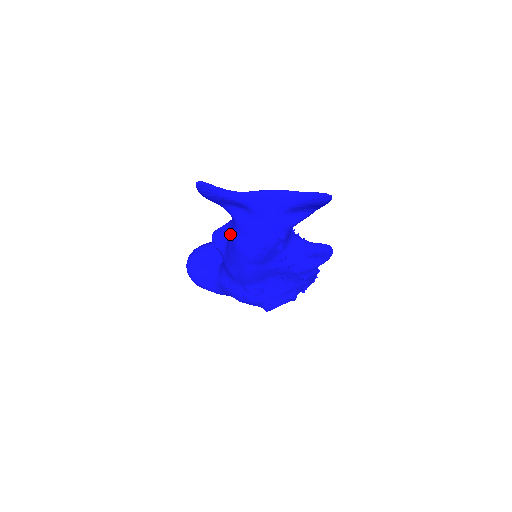
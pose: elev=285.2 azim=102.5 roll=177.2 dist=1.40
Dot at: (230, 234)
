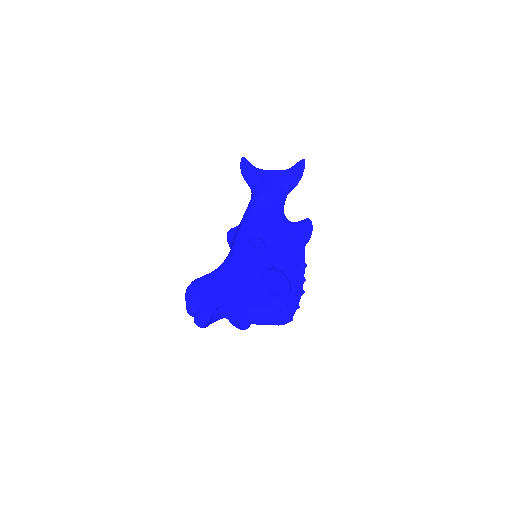
Dot at: occluded
